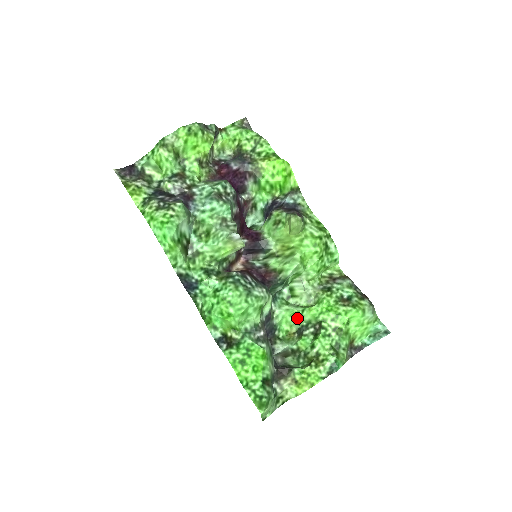
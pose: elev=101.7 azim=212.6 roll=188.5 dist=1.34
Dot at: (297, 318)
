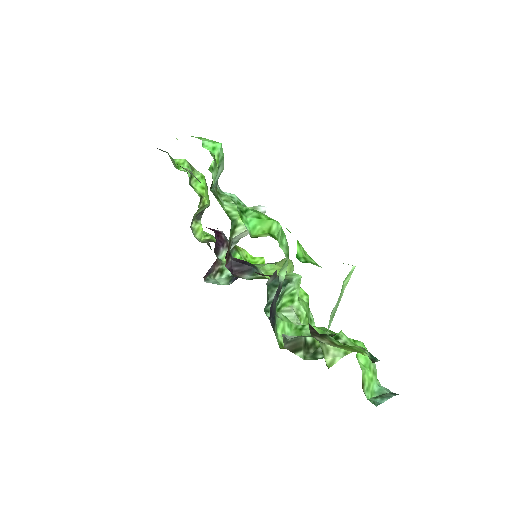
Dot at: (295, 332)
